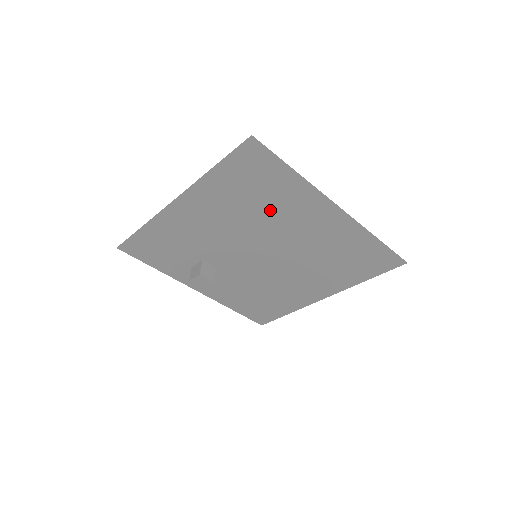
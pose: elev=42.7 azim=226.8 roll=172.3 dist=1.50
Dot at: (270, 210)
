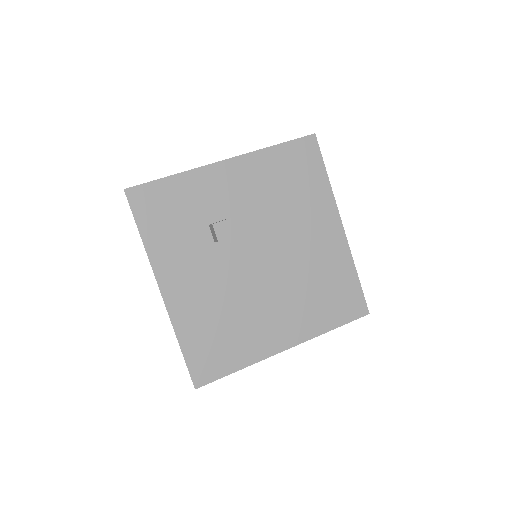
Dot at: (294, 205)
